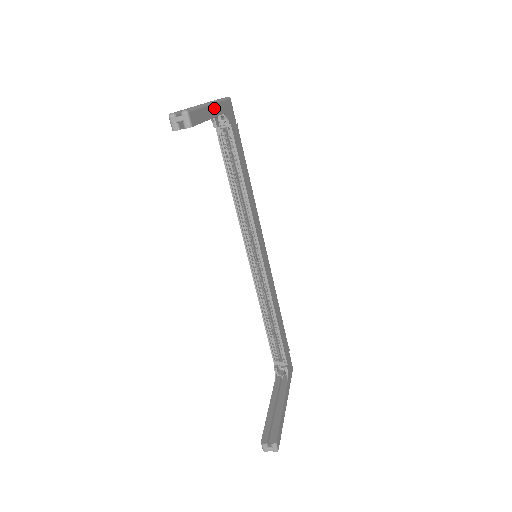
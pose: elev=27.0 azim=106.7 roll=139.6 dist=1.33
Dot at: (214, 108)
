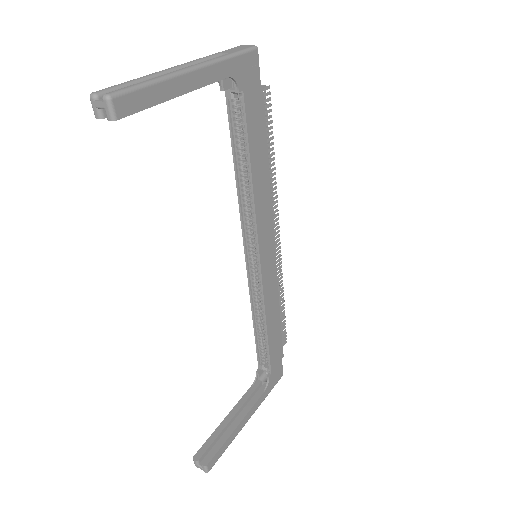
Dot at: (199, 75)
